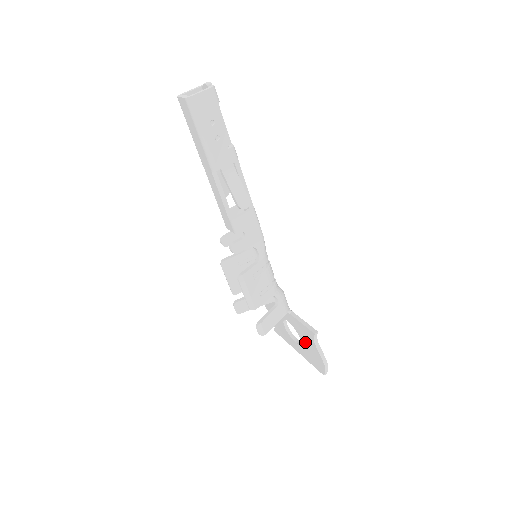
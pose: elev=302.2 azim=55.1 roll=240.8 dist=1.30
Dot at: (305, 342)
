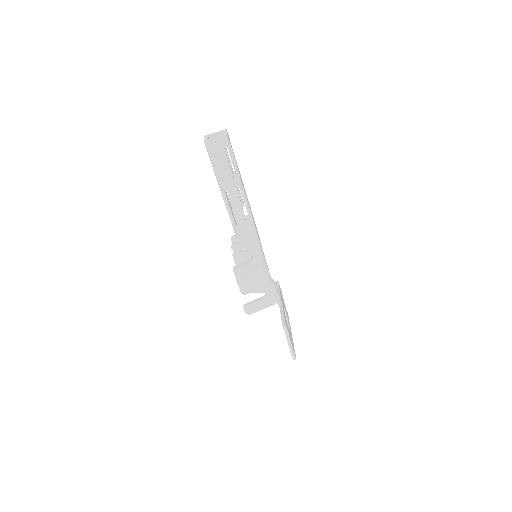
Dot at: occluded
